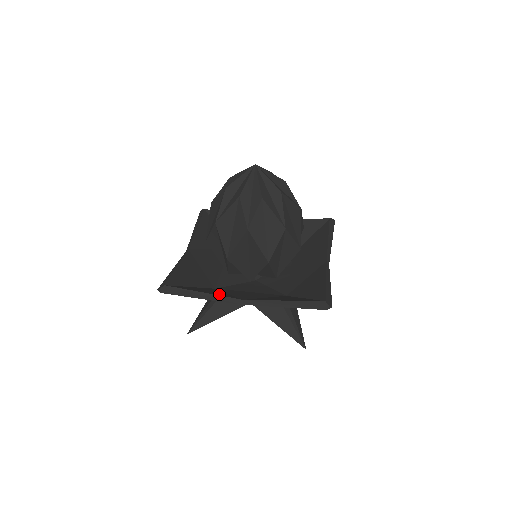
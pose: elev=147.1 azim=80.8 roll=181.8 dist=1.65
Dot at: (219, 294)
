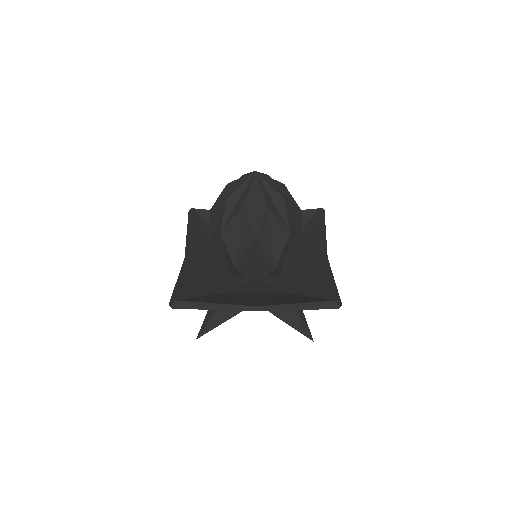
Dot at: (230, 302)
